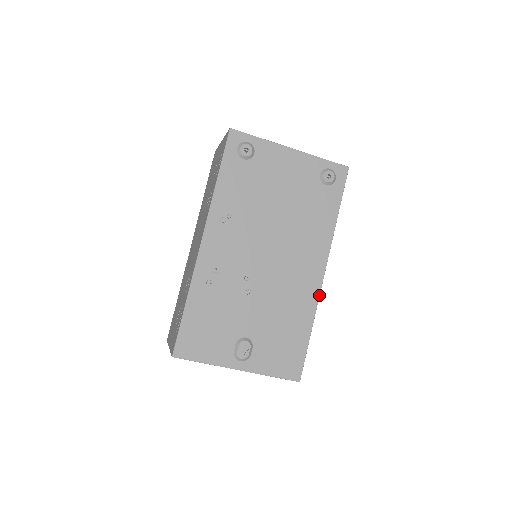
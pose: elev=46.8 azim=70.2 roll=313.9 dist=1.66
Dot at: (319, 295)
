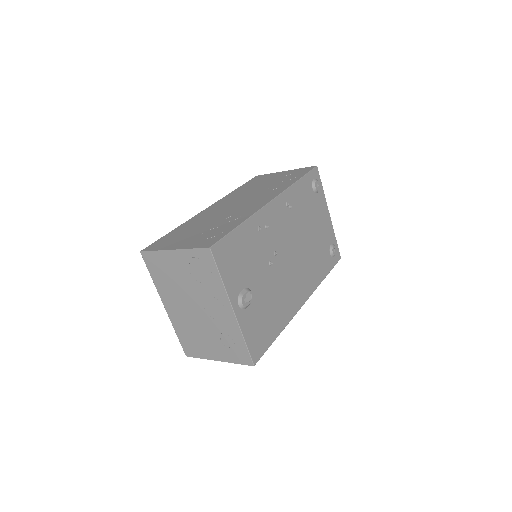
Dot at: (295, 314)
